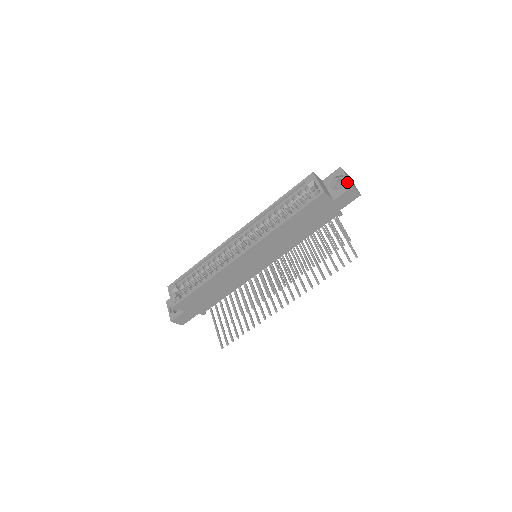
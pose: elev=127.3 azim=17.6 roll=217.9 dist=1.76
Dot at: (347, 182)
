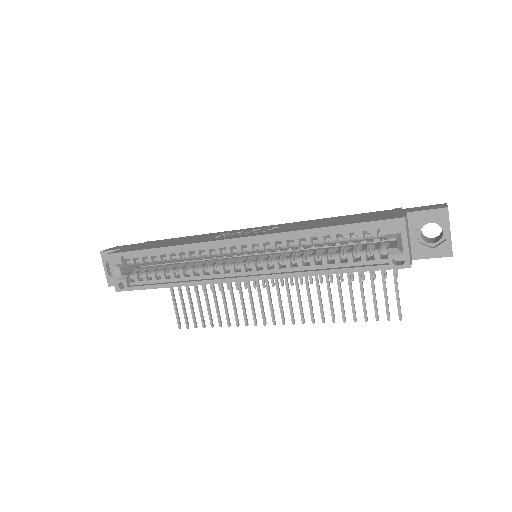
Dot at: (447, 244)
